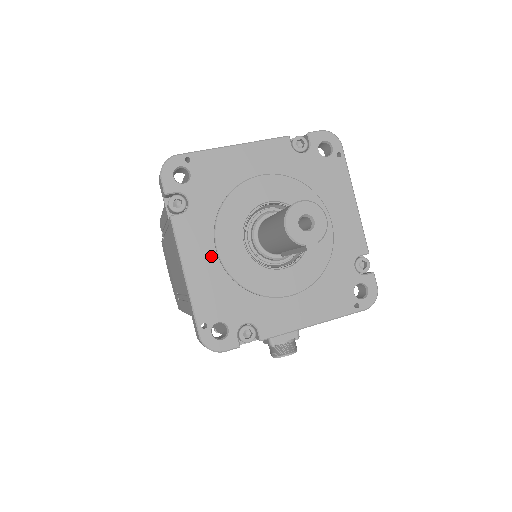
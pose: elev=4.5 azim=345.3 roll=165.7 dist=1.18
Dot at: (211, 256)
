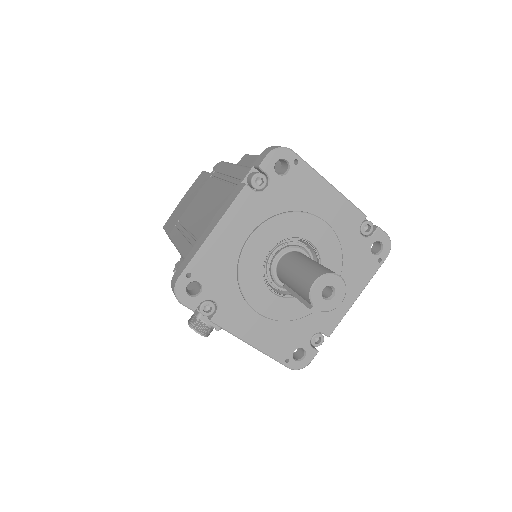
Dot at: (242, 237)
